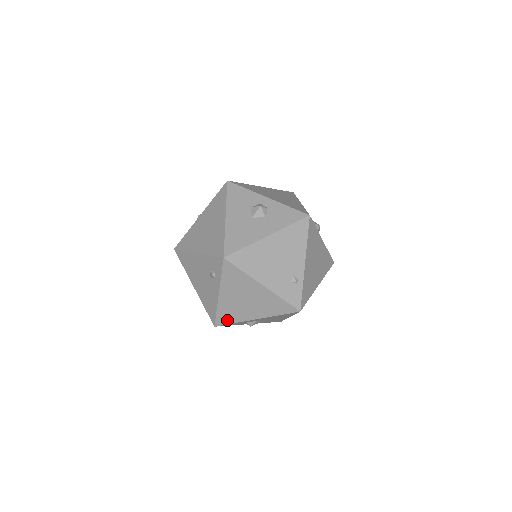
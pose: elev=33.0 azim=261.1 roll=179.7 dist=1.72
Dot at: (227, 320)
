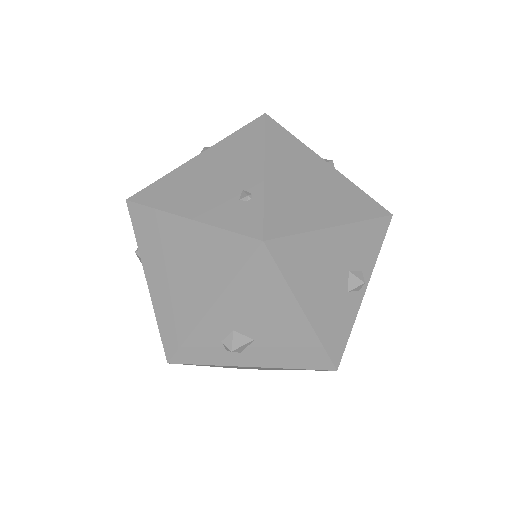
Dot at: (176, 336)
